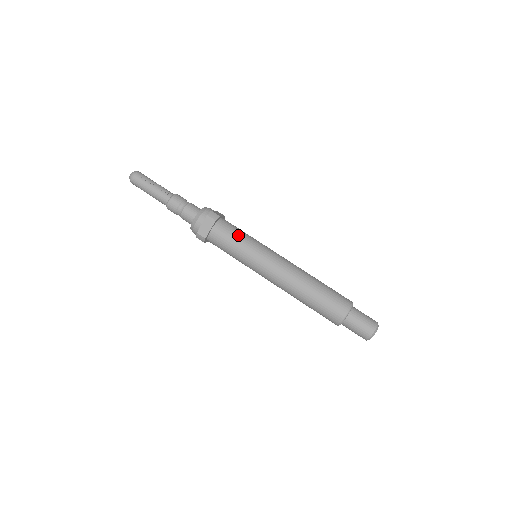
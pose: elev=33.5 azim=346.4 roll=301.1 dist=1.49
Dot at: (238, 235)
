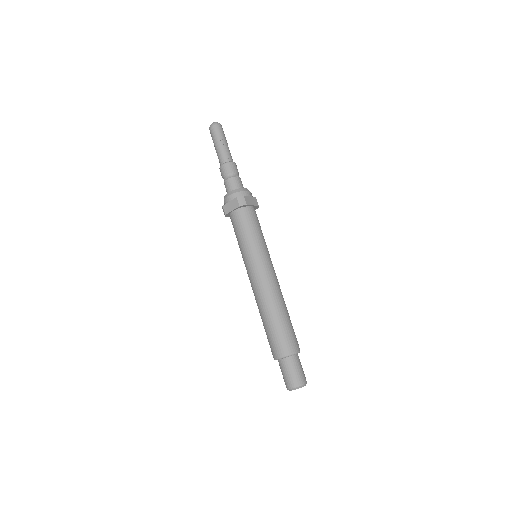
Dot at: (250, 230)
